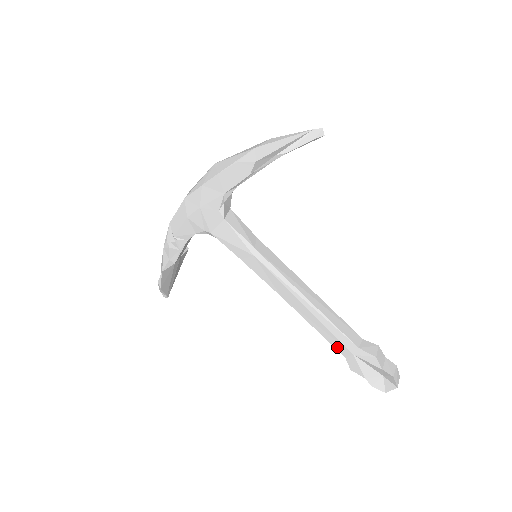
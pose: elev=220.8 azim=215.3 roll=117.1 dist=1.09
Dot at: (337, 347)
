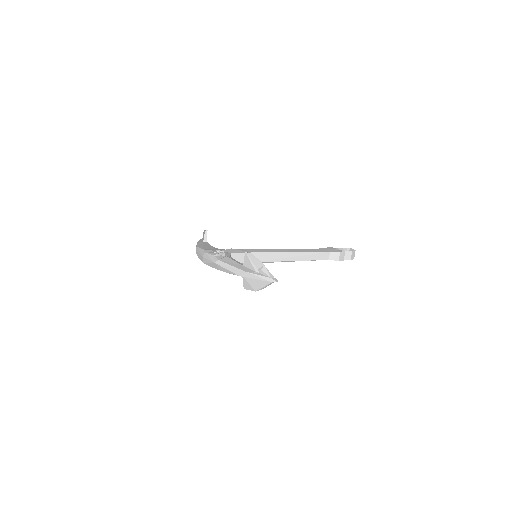
Dot at: occluded
